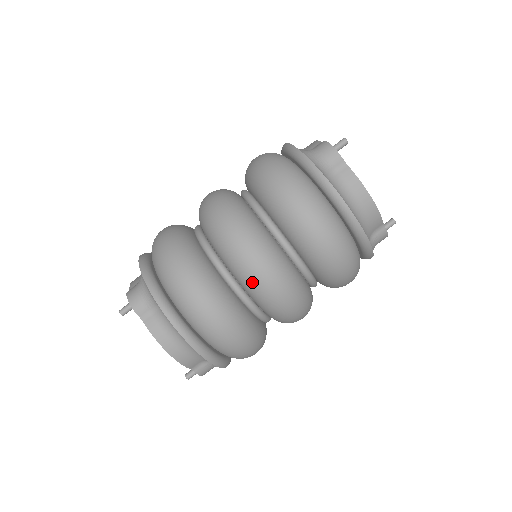
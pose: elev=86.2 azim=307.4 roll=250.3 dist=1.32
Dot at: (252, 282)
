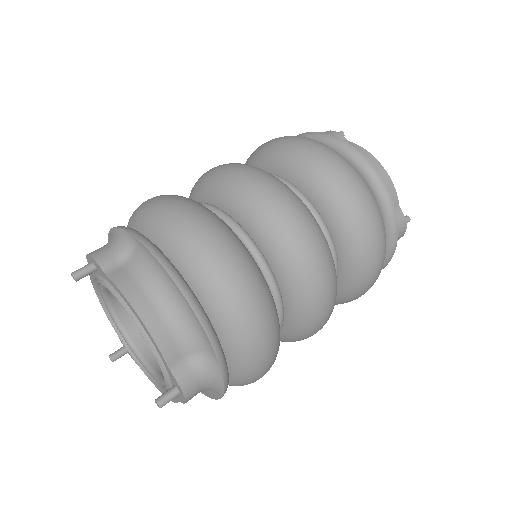
Dot at: (264, 210)
